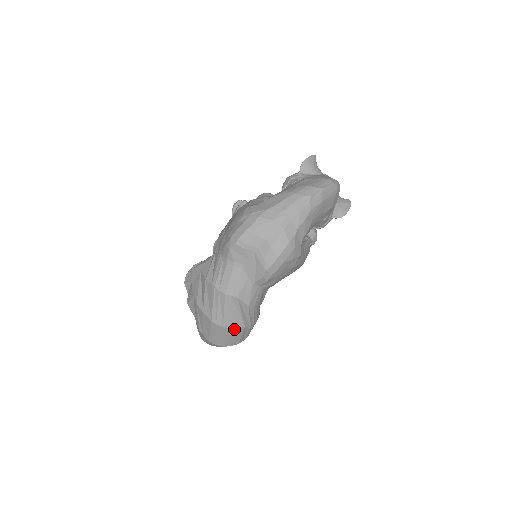
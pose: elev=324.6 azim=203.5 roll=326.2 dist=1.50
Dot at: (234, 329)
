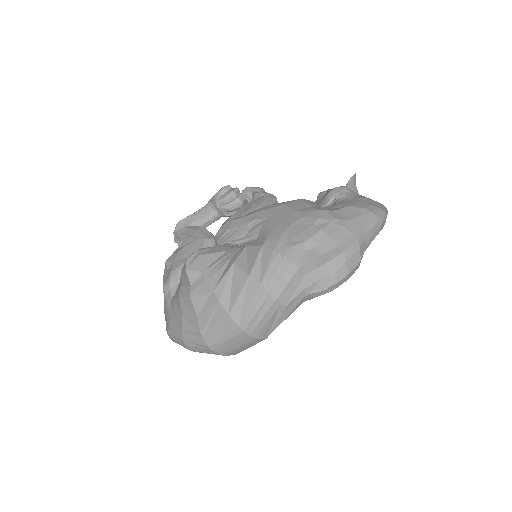
Dot at: (257, 339)
